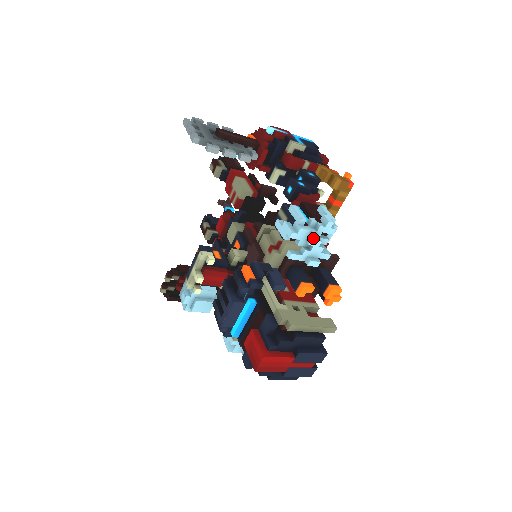
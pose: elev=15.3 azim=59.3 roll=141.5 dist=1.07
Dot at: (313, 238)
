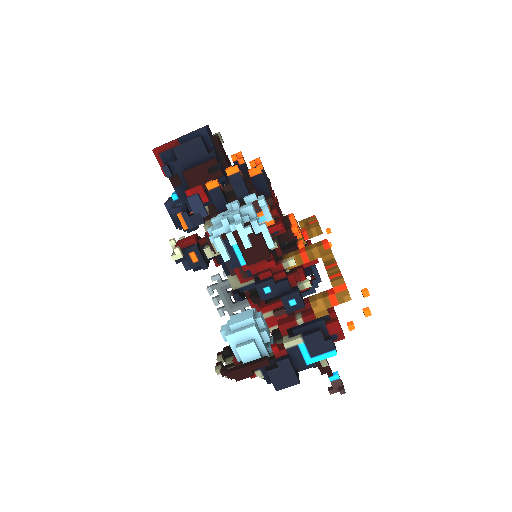
Dot at: occluded
